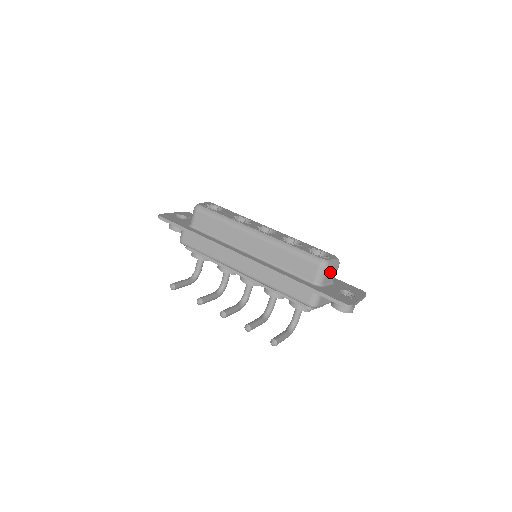
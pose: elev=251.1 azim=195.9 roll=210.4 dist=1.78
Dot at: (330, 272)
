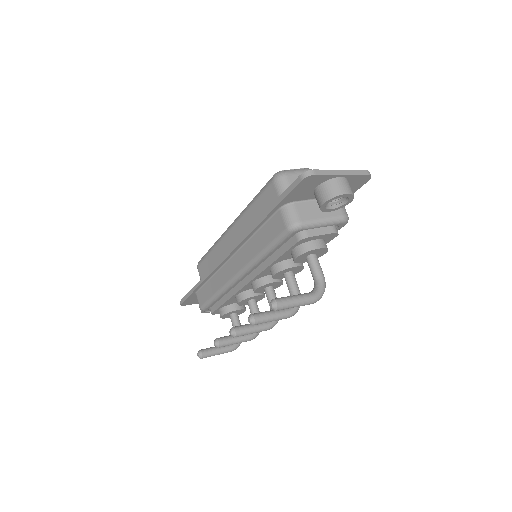
Dot at: occluded
